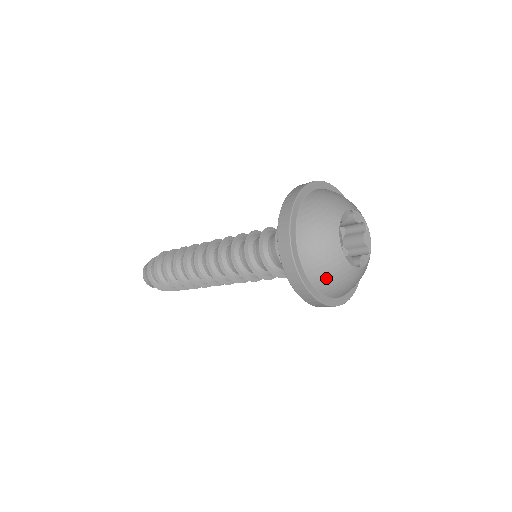
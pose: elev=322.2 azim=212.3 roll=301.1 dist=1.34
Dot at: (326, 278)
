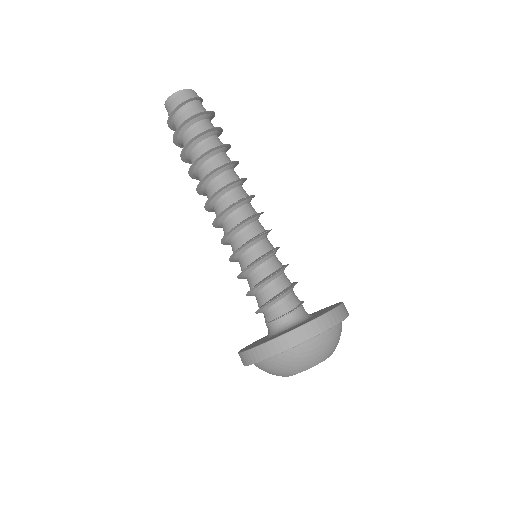
Dot at: occluded
